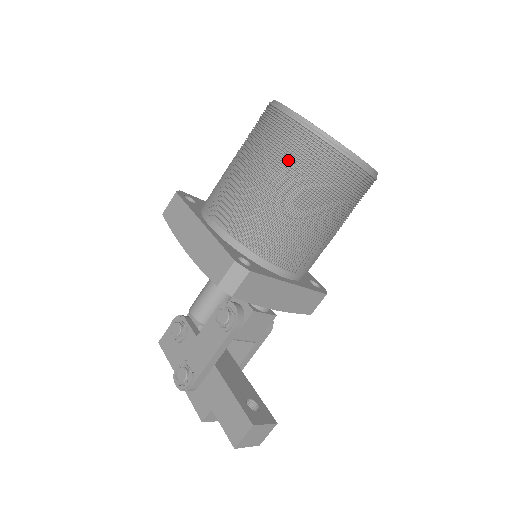
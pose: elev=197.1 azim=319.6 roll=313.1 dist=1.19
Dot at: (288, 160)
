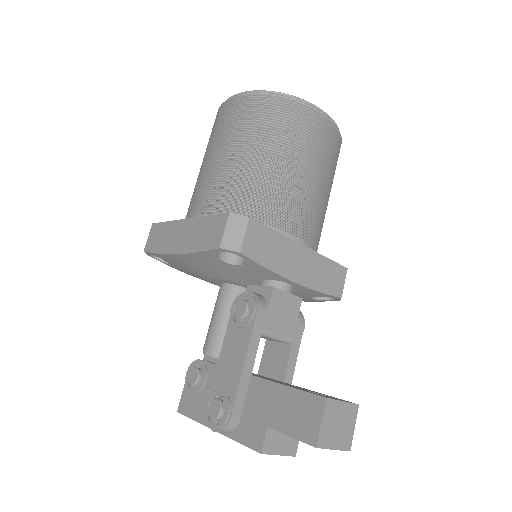
Dot at: (249, 125)
